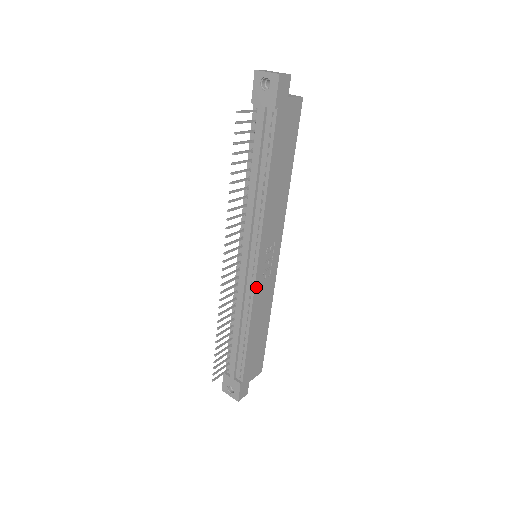
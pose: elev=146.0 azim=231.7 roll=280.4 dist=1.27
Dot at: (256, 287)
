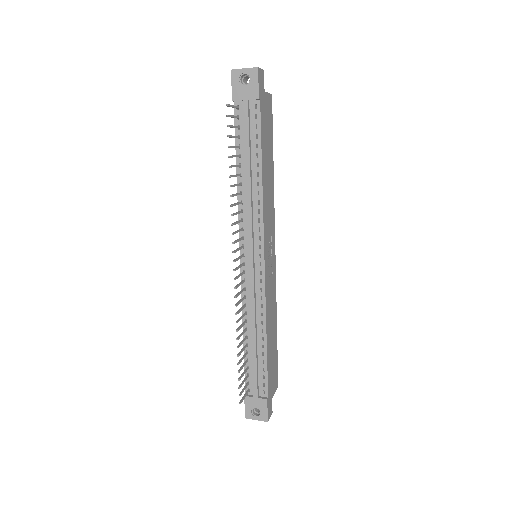
Dot at: (266, 285)
